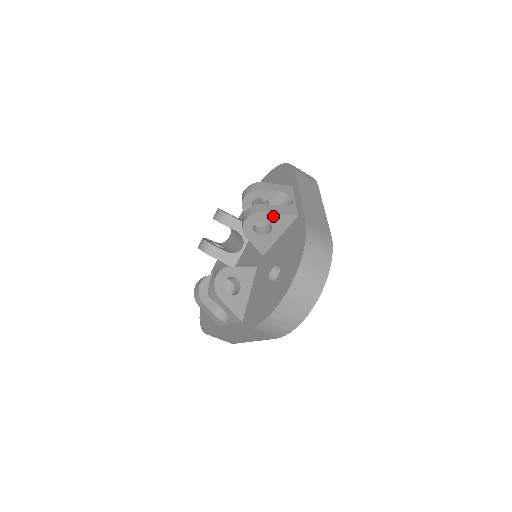
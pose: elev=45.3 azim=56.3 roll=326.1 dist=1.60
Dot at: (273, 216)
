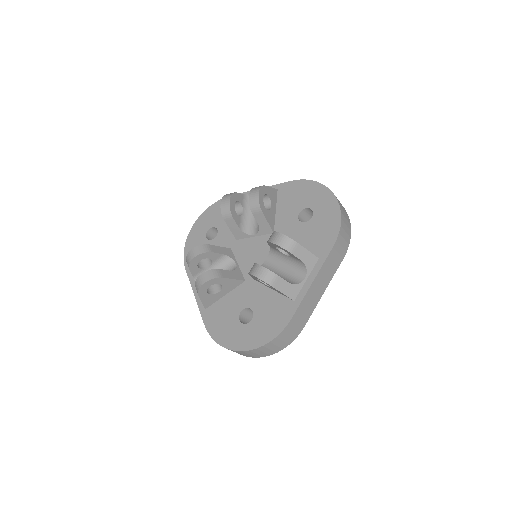
Dot at: (276, 289)
